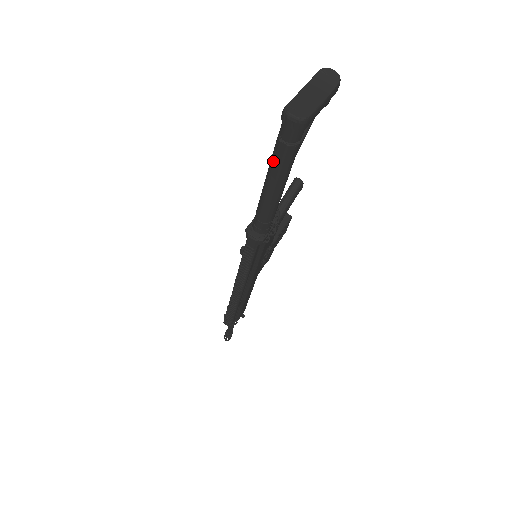
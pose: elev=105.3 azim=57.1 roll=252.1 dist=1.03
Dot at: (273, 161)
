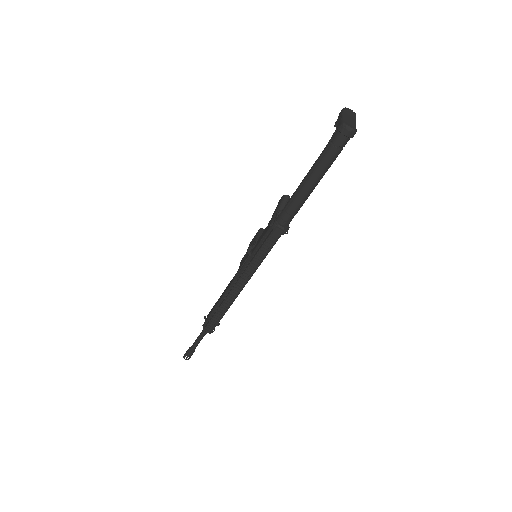
Dot at: (321, 162)
